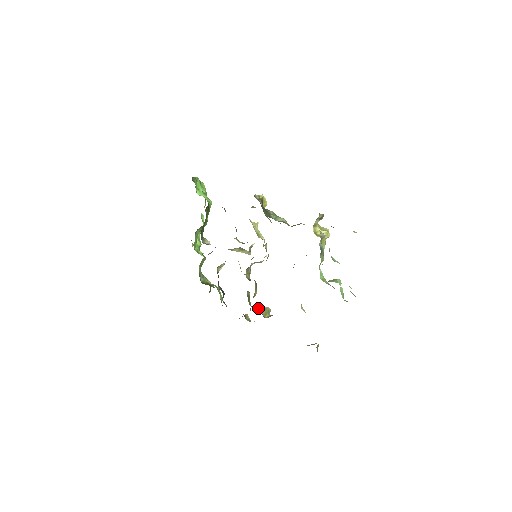
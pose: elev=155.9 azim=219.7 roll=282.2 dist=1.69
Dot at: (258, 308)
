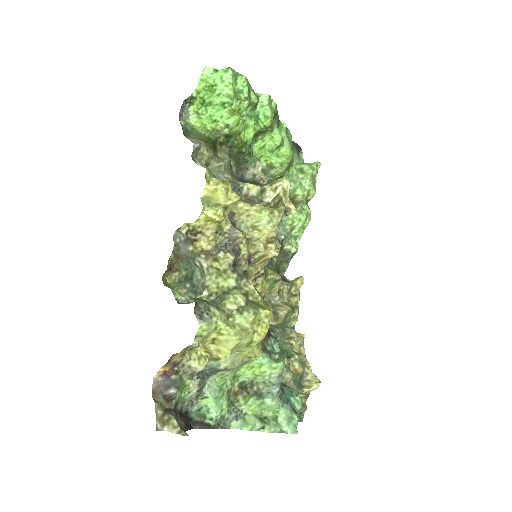
Dot at: (272, 307)
